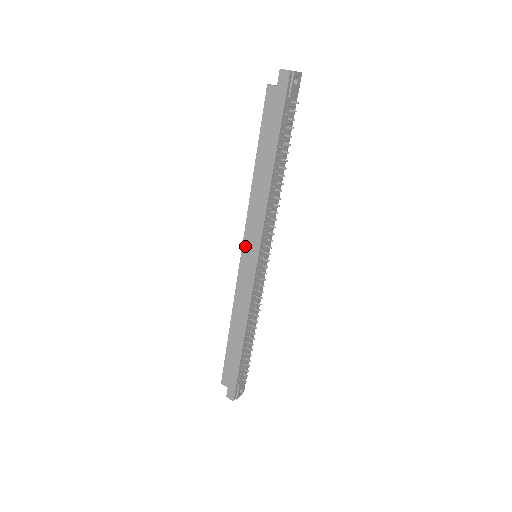
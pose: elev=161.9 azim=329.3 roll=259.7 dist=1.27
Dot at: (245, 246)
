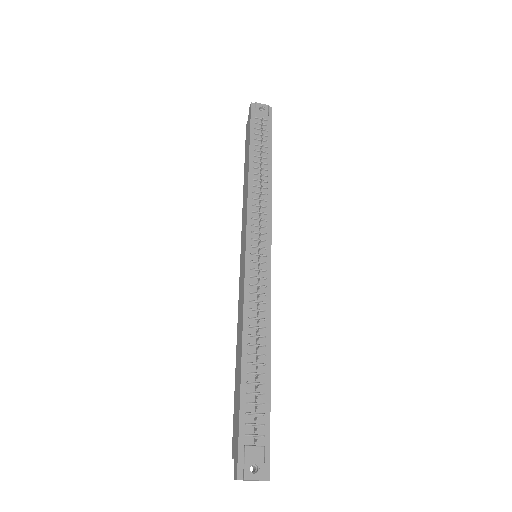
Dot at: (241, 247)
